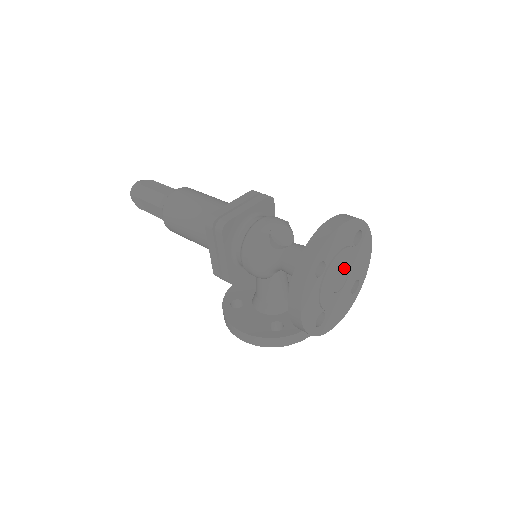
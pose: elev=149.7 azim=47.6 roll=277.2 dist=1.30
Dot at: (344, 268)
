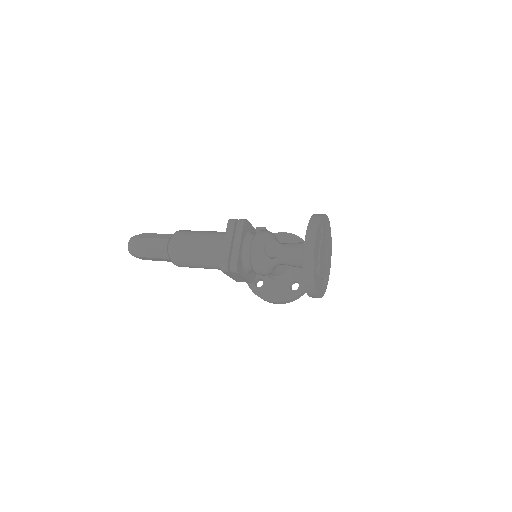
Dot at: (323, 250)
